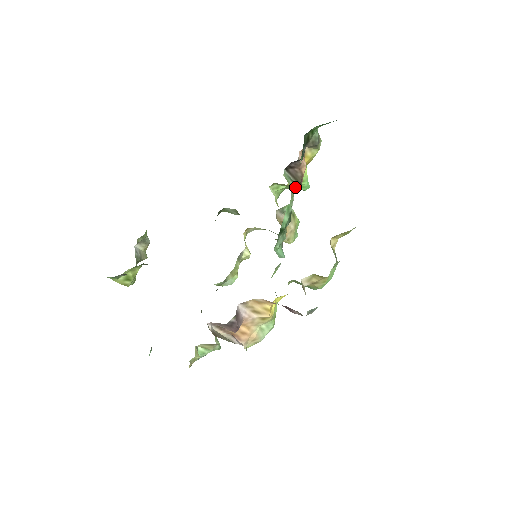
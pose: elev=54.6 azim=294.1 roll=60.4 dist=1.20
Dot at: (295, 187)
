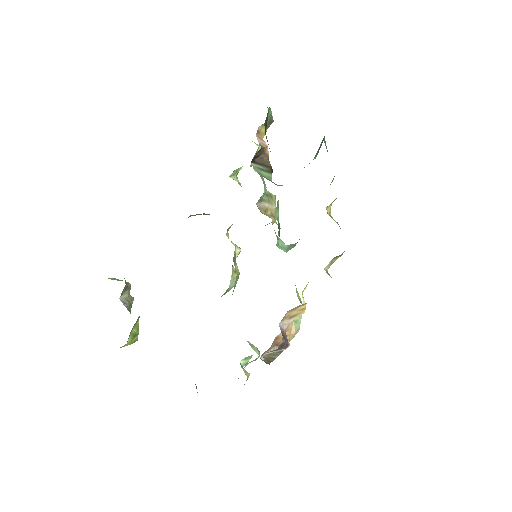
Dot at: (269, 175)
